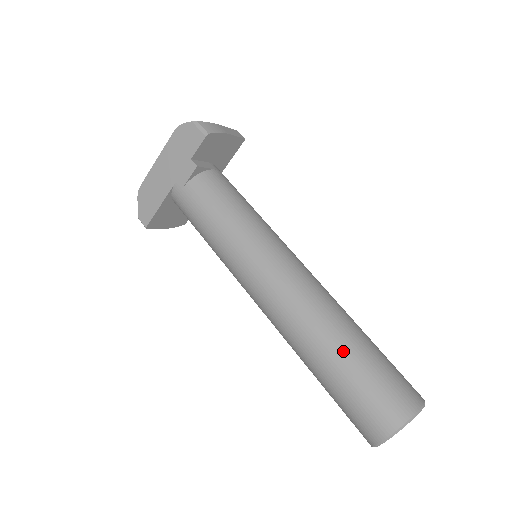
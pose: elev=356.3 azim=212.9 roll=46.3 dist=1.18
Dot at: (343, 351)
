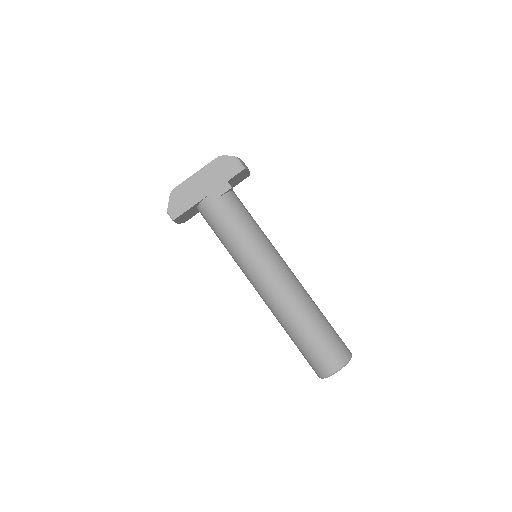
Dot at: (317, 320)
